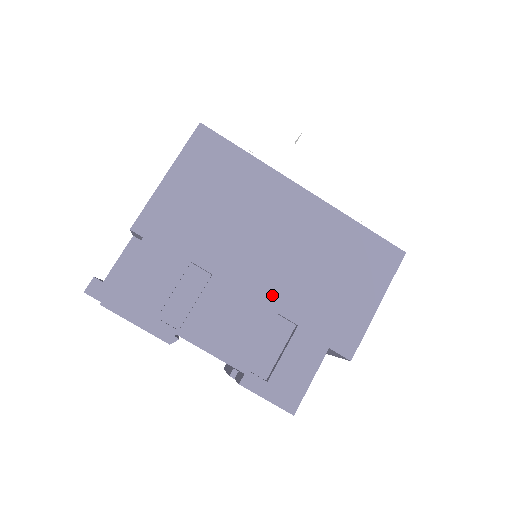
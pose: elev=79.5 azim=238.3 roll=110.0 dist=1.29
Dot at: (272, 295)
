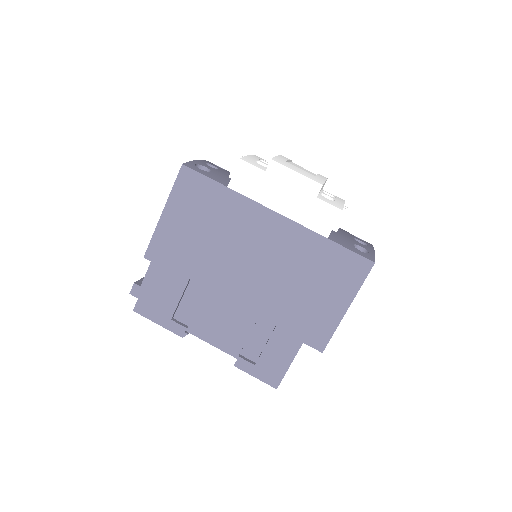
Dot at: (254, 302)
